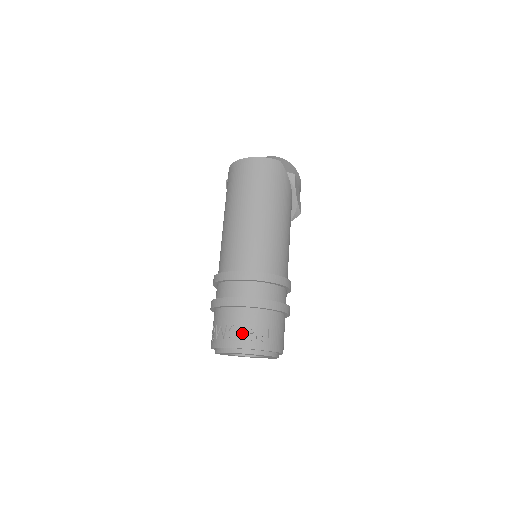
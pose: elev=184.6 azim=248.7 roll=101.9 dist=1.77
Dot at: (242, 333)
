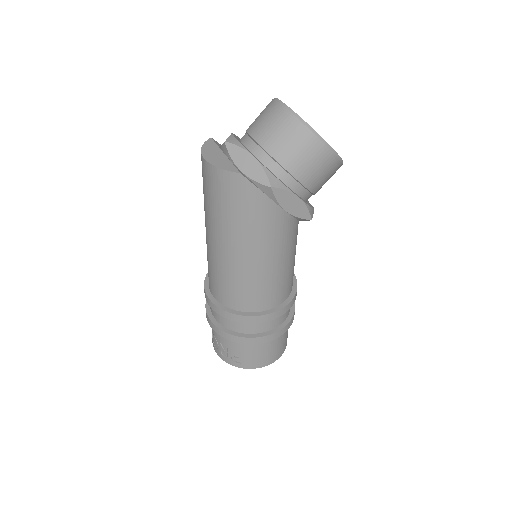
Dot at: (217, 345)
